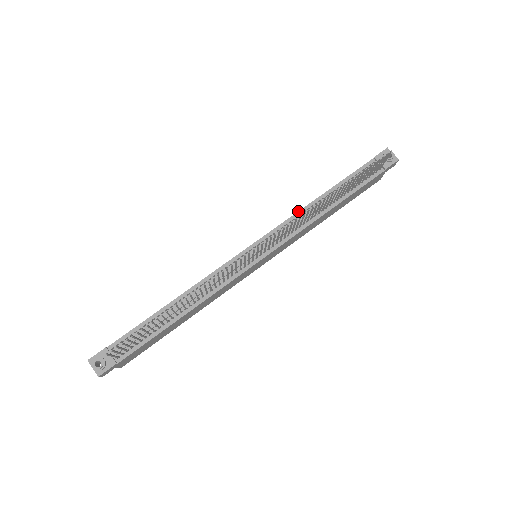
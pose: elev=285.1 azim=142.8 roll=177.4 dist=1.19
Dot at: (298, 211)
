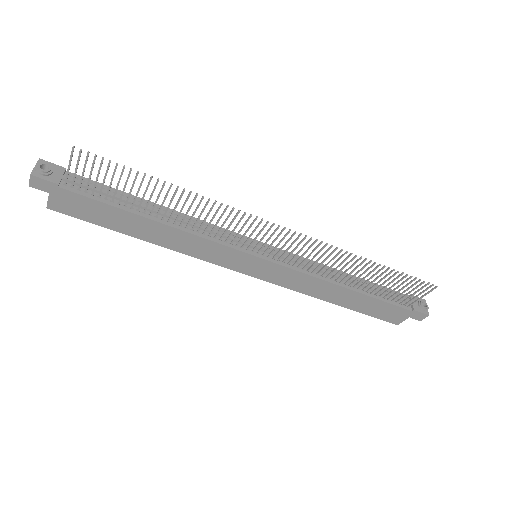
Dot at: occluded
